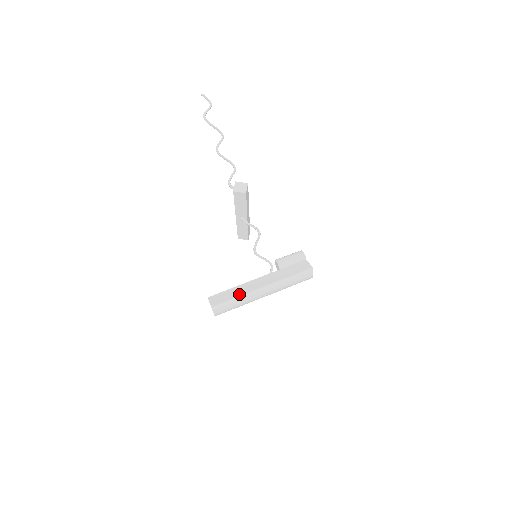
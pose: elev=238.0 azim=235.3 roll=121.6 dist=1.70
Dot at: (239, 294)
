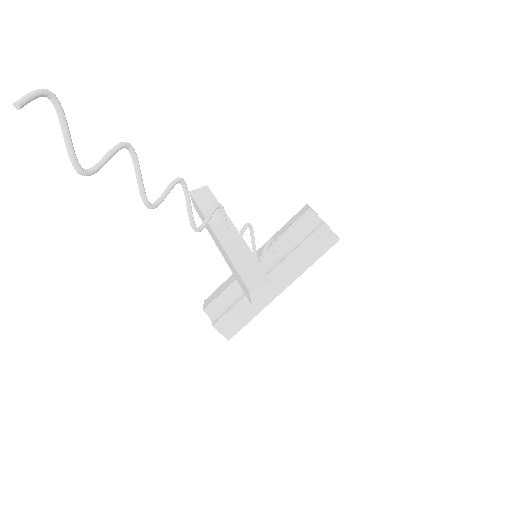
Dot at: (255, 312)
